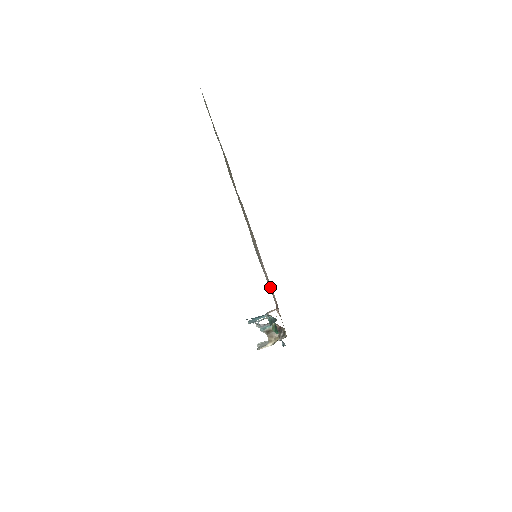
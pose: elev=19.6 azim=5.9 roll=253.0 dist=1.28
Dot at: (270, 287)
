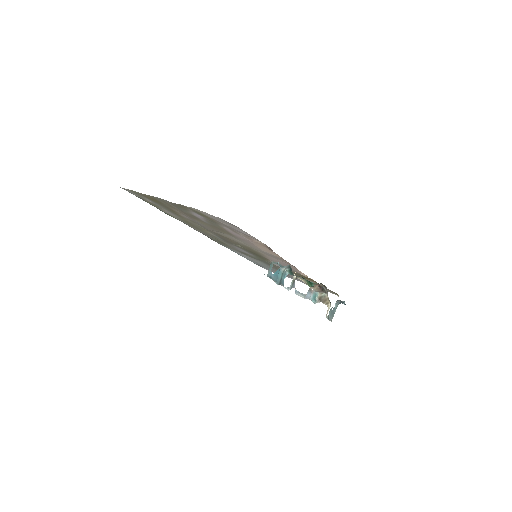
Dot at: (253, 241)
